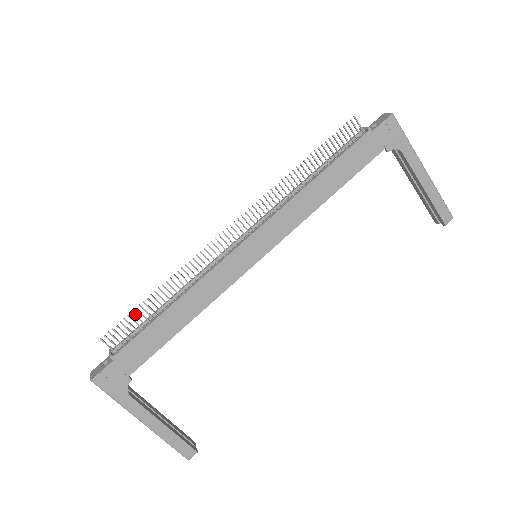
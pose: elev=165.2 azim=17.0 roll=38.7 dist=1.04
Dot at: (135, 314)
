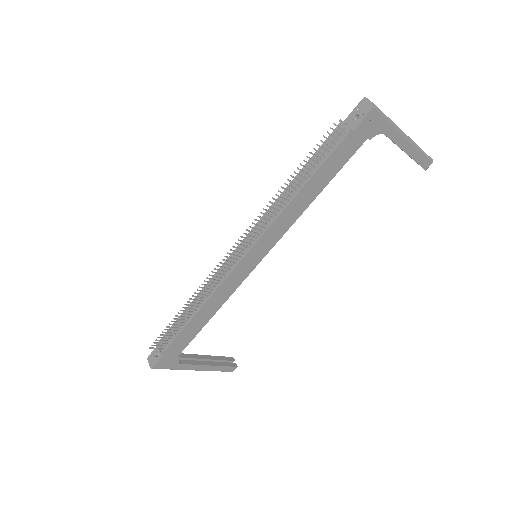
Dot at: (170, 327)
